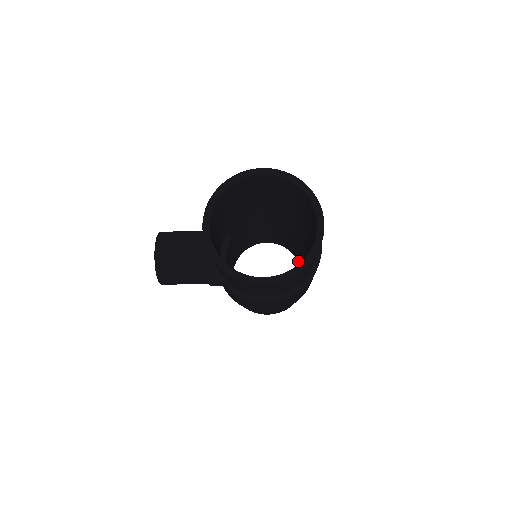
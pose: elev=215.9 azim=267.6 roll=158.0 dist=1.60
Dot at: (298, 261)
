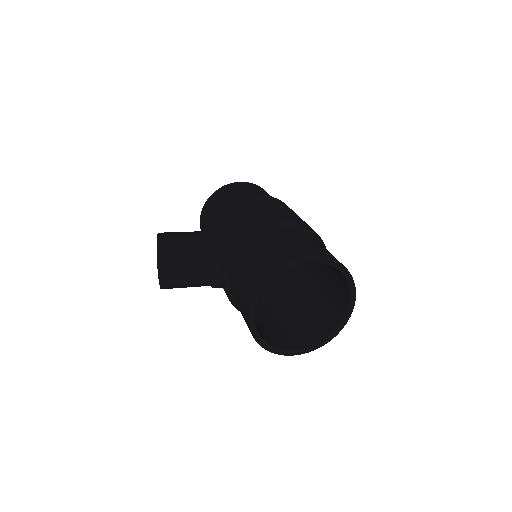
Dot at: occluded
